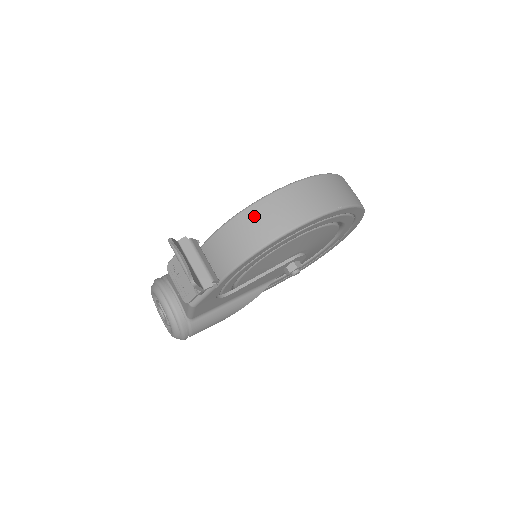
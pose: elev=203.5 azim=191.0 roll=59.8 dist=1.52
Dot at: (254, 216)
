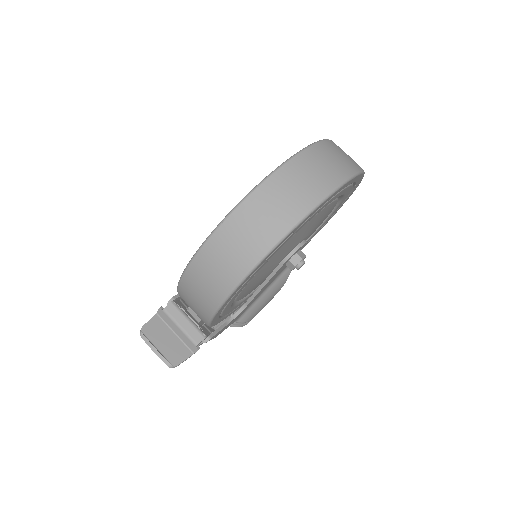
Dot at: (187, 293)
